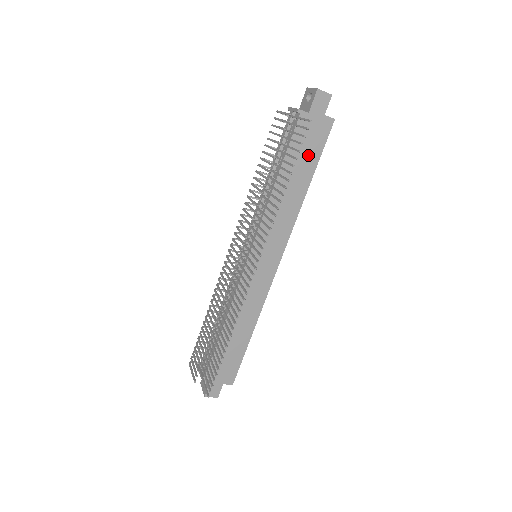
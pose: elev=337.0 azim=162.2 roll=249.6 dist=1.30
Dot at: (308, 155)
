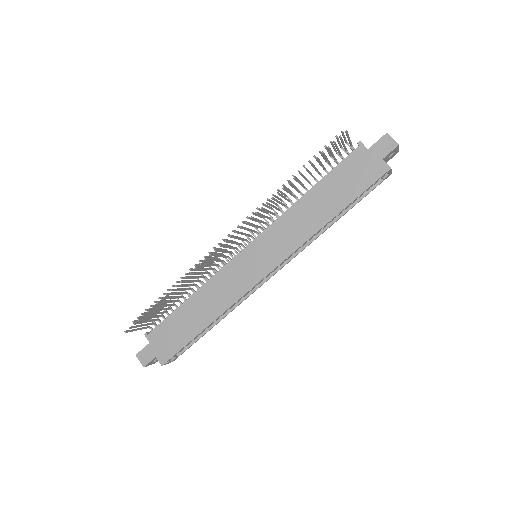
Dot at: (349, 187)
